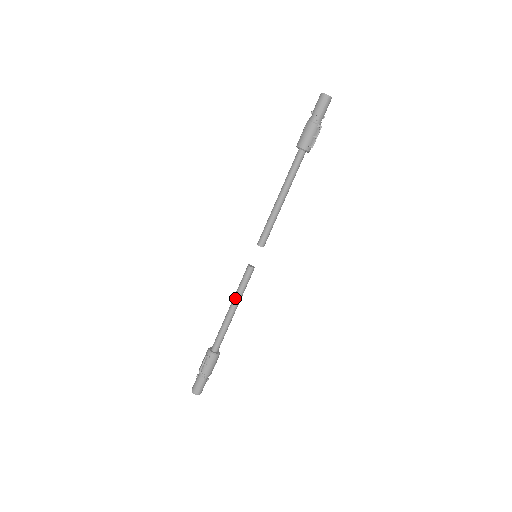
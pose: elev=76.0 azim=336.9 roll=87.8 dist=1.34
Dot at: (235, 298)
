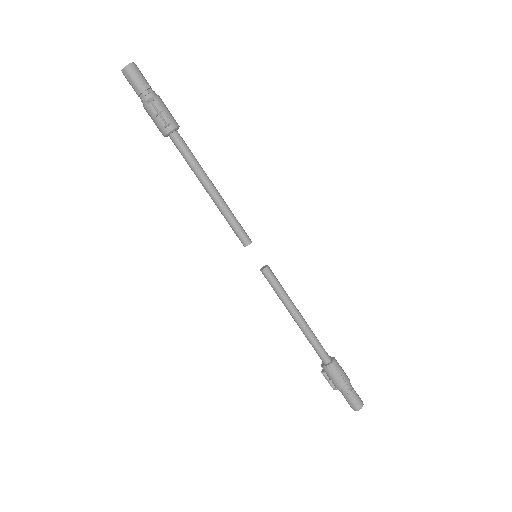
Dot at: occluded
